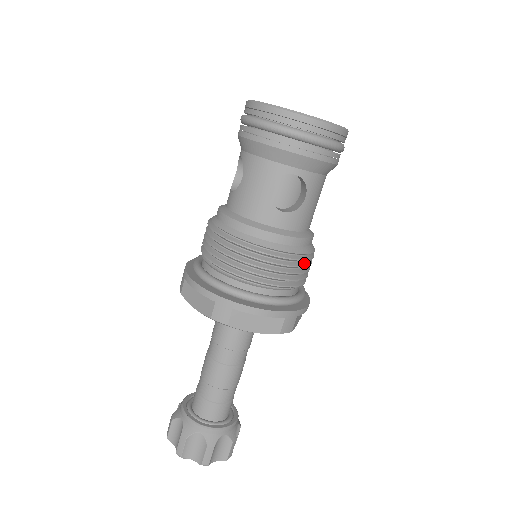
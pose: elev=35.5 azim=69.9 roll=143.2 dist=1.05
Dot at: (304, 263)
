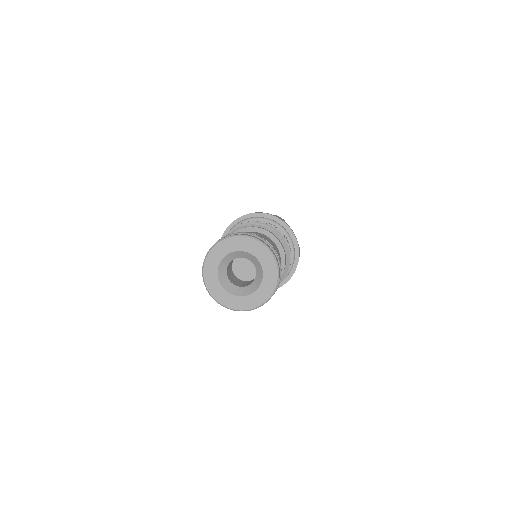
Dot at: occluded
